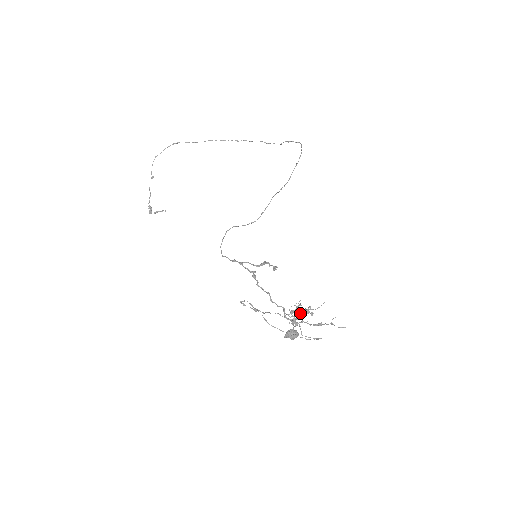
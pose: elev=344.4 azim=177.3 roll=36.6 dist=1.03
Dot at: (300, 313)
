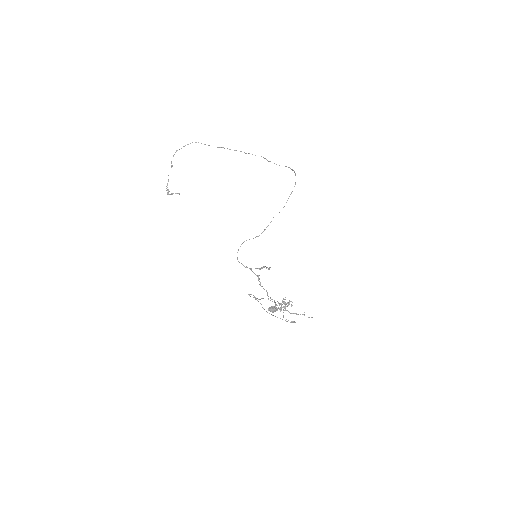
Dot at: (284, 304)
